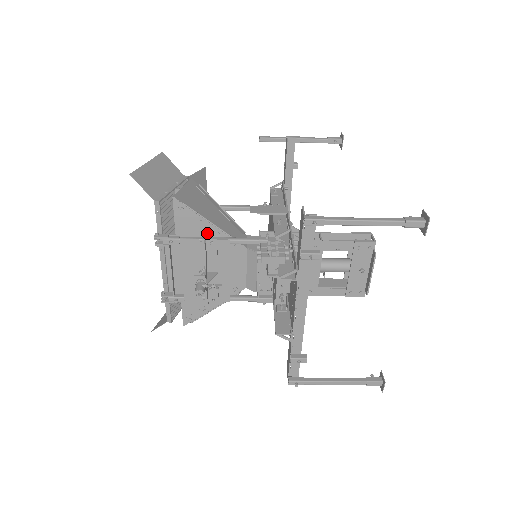
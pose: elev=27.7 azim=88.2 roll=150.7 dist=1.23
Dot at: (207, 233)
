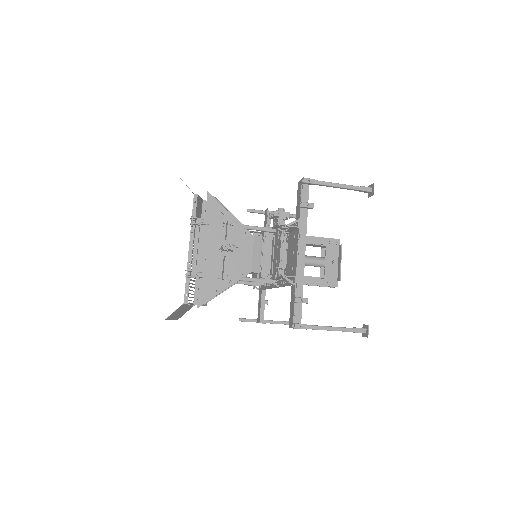
Dot at: occluded
